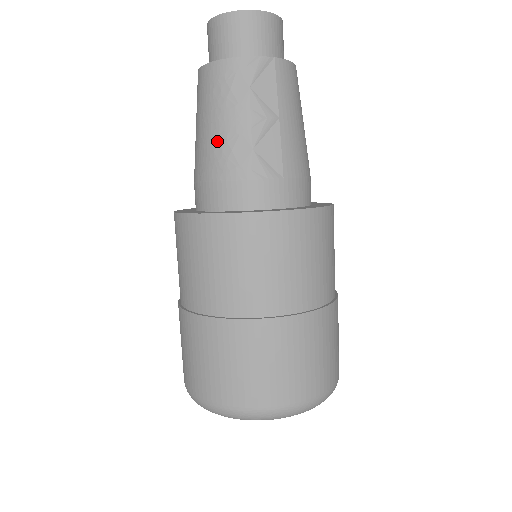
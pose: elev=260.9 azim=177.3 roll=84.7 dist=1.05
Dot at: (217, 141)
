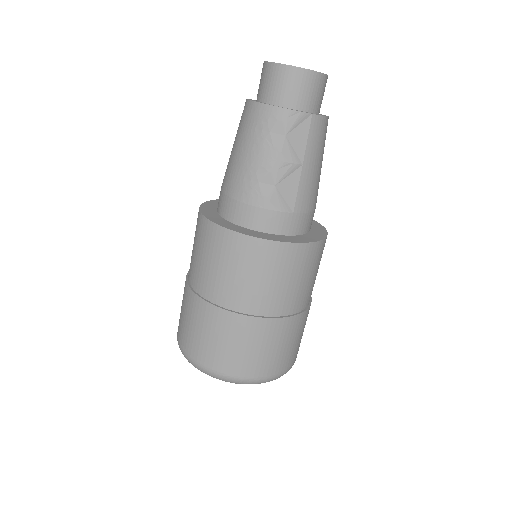
Dot at: (248, 170)
